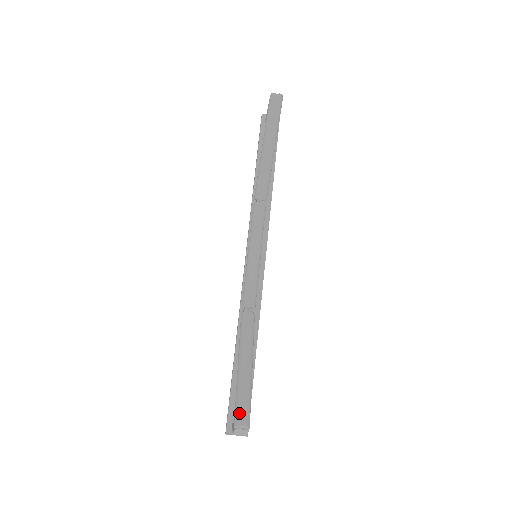
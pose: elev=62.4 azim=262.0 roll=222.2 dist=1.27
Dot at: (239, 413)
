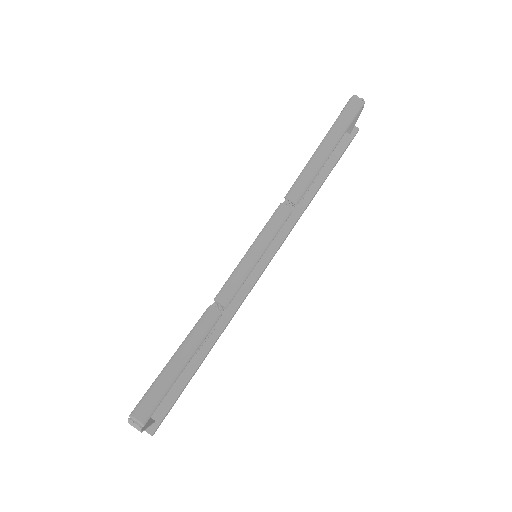
Dot at: (142, 404)
